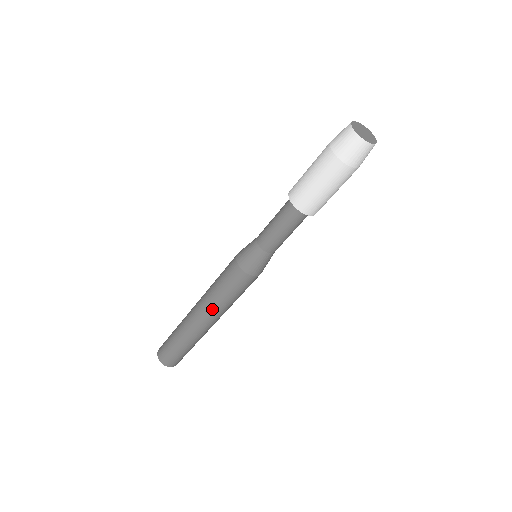
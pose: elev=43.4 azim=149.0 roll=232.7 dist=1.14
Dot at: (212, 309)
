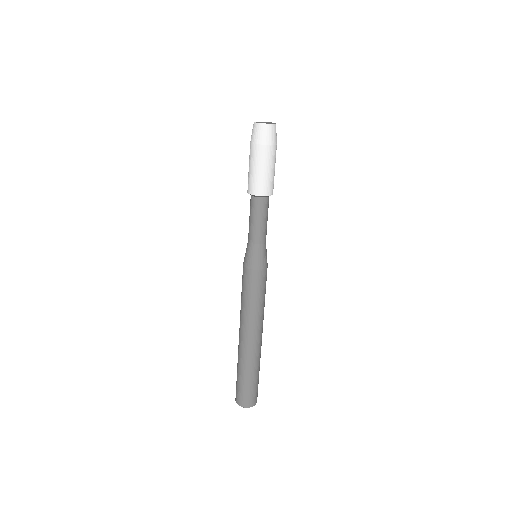
Dot at: (244, 318)
